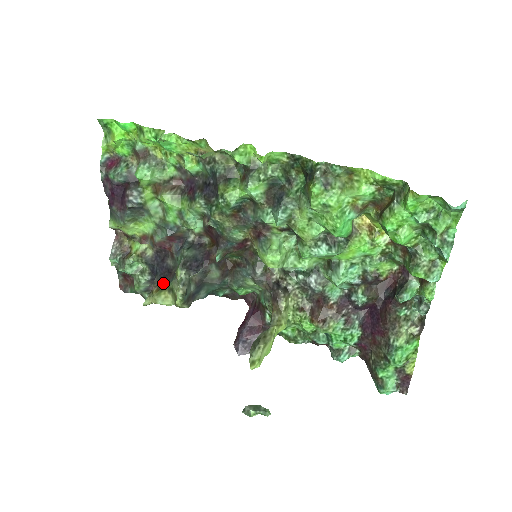
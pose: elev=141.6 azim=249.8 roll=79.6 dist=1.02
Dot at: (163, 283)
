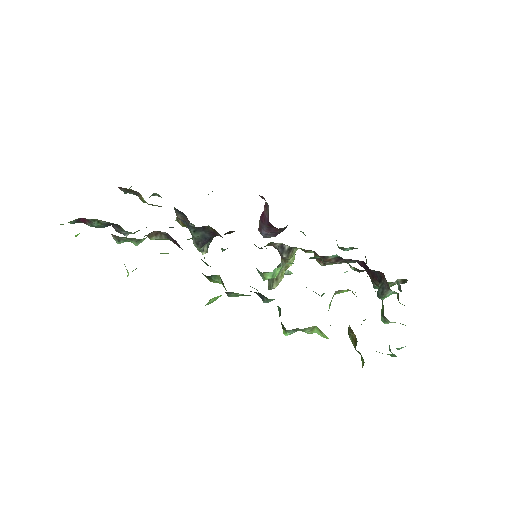
Dot at: occluded
